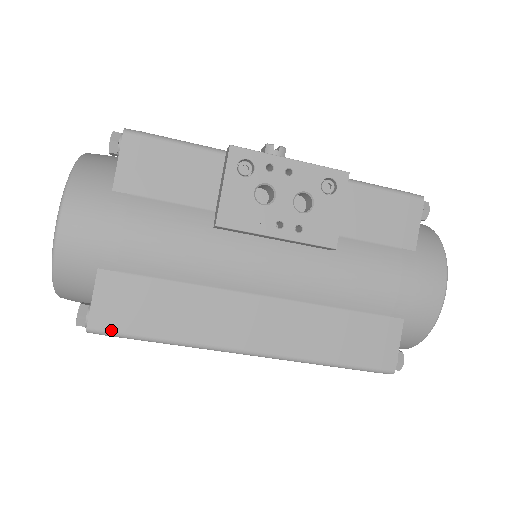
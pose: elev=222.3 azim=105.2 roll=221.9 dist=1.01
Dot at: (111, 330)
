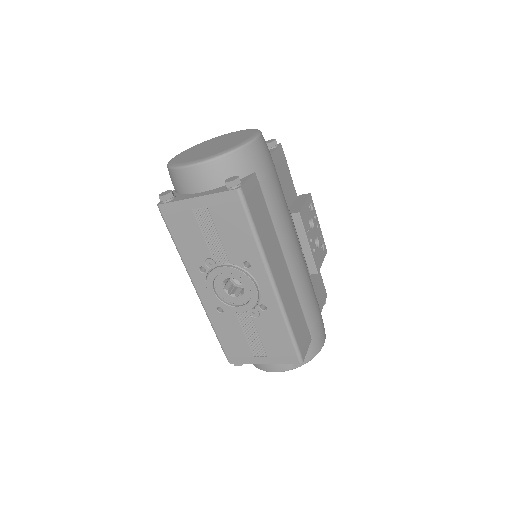
Dot at: (247, 201)
